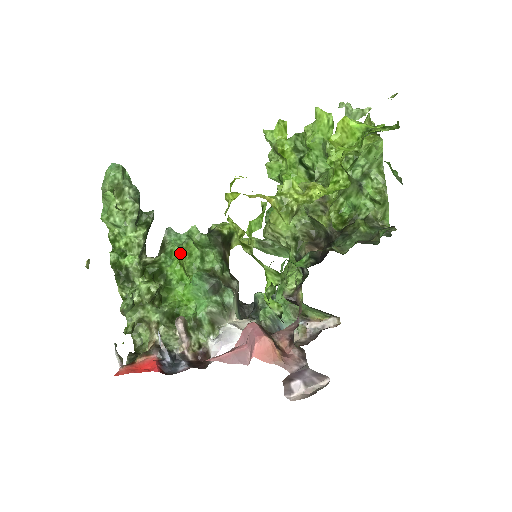
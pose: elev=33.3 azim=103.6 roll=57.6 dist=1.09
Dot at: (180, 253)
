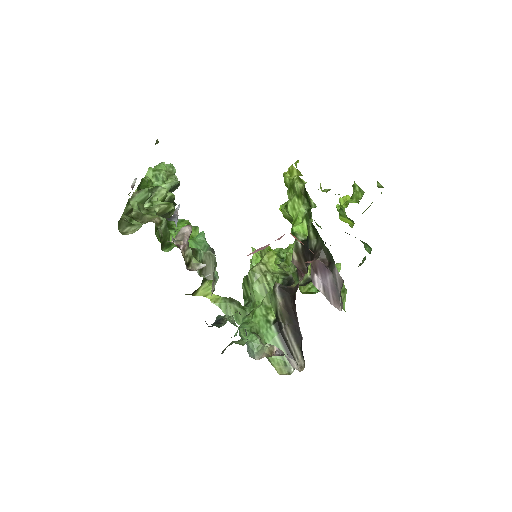
Dot at: occluded
